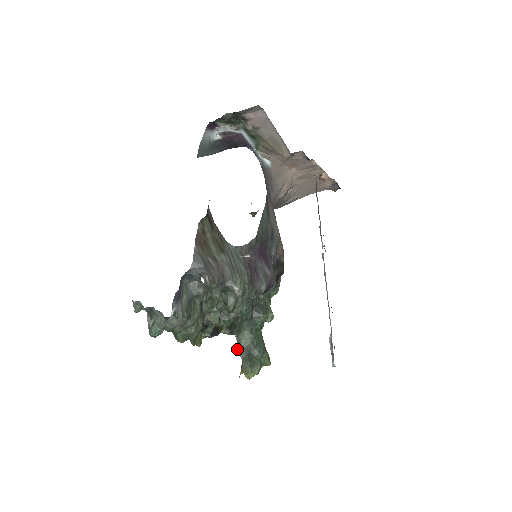
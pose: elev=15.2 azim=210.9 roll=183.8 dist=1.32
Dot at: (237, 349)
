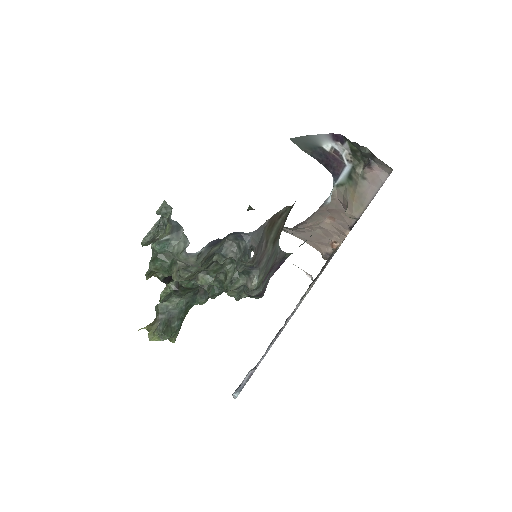
Dot at: (162, 306)
